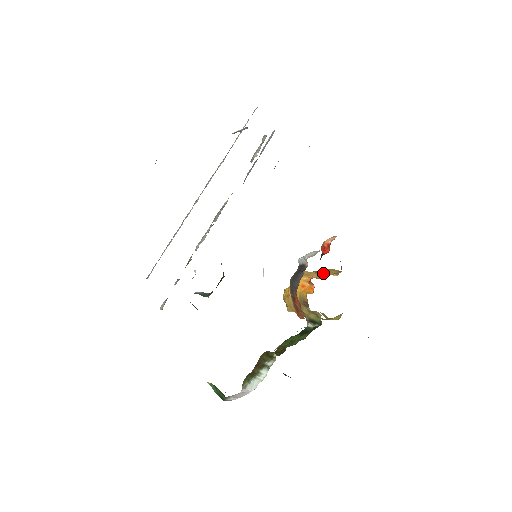
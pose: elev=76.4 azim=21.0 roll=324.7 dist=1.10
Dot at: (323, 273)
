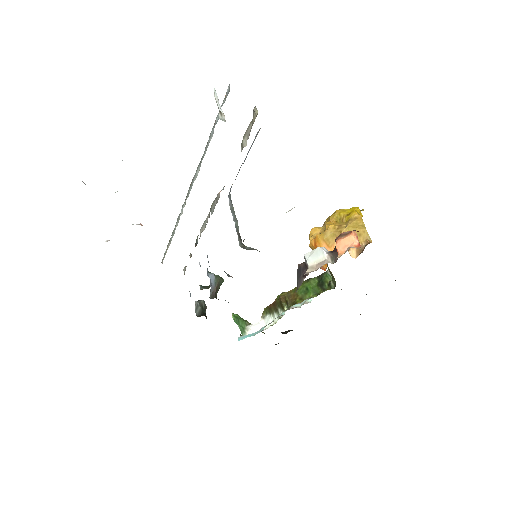
Dot at: occluded
